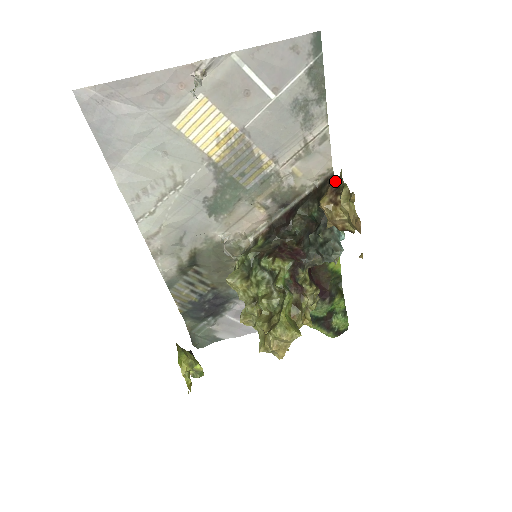
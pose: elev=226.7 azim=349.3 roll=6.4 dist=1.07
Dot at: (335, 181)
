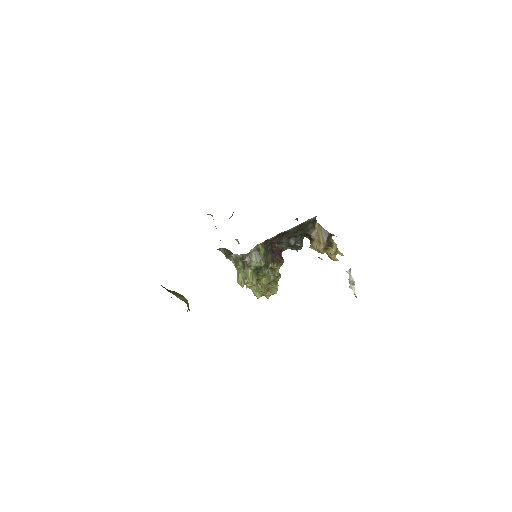
Dot at: (328, 237)
